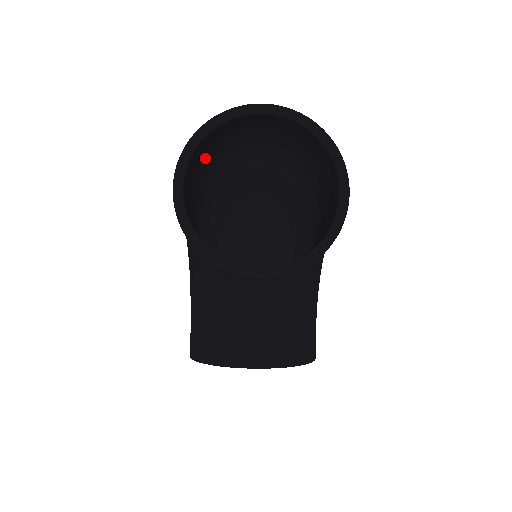
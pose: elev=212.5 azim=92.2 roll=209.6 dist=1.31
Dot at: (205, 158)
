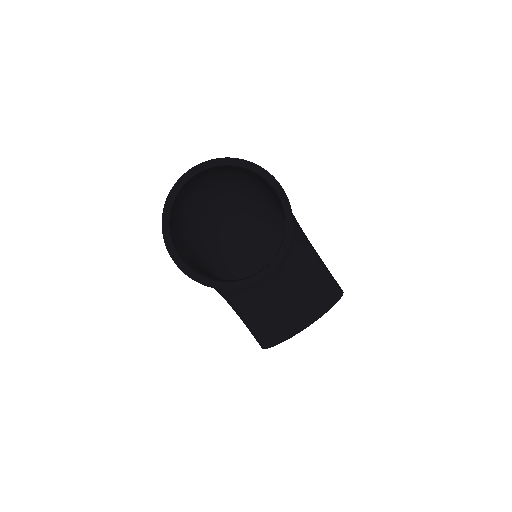
Dot at: (178, 224)
